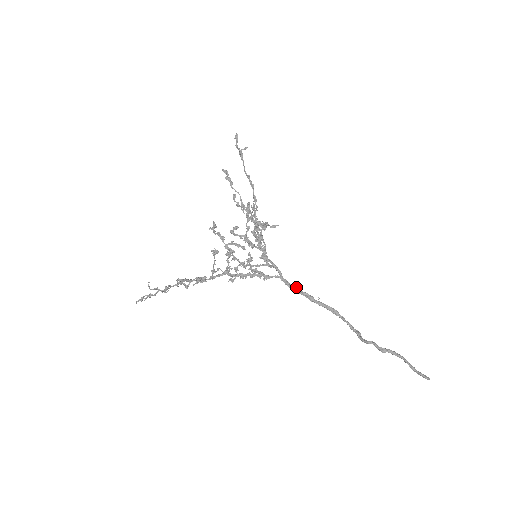
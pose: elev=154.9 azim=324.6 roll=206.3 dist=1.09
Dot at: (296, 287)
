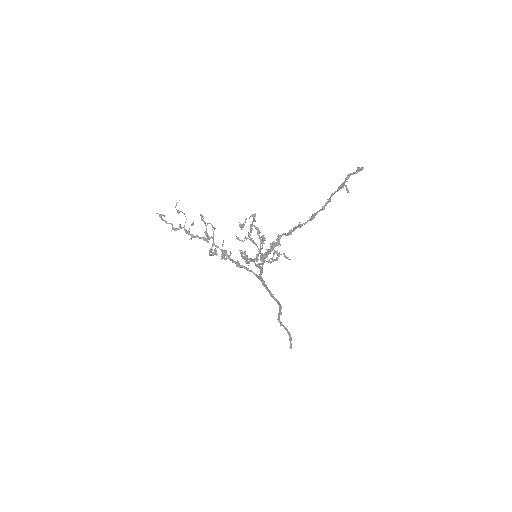
Dot at: (264, 283)
